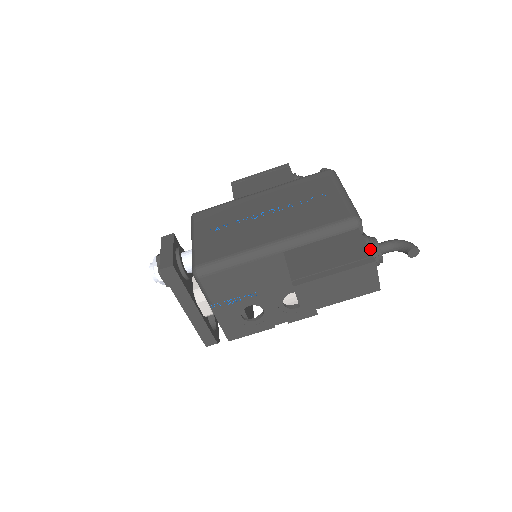
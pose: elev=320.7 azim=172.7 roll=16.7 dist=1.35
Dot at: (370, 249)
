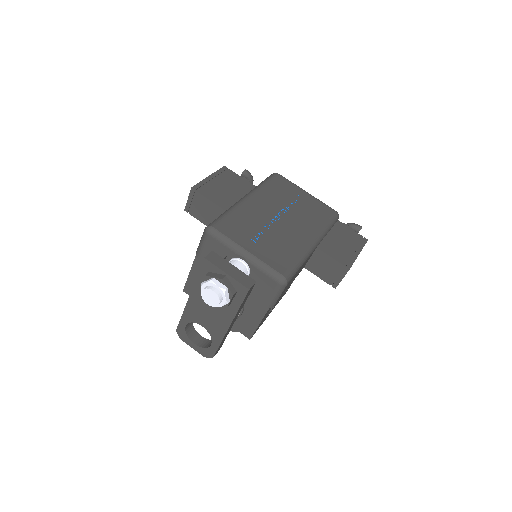
Dot at: occluded
